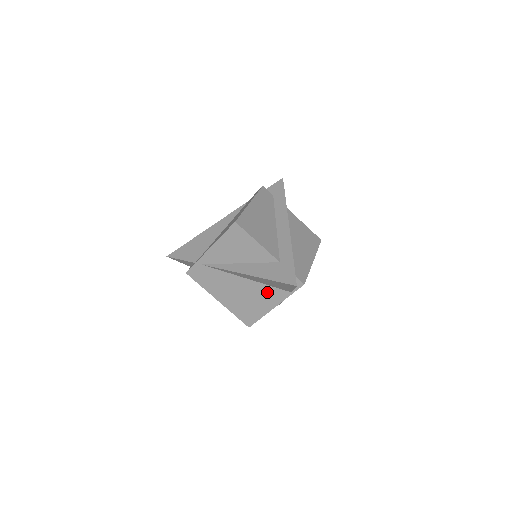
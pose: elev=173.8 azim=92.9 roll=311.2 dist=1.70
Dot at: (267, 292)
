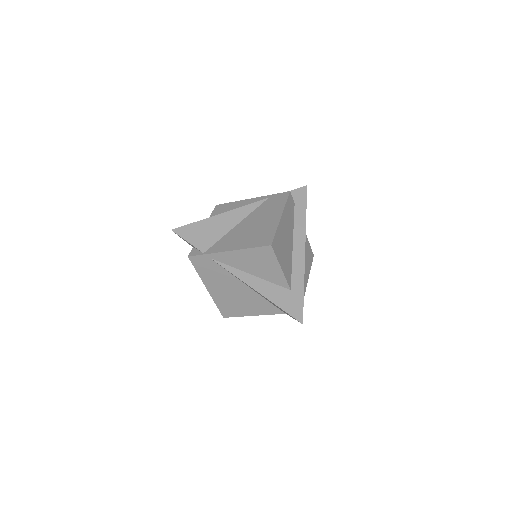
Dot at: (261, 303)
